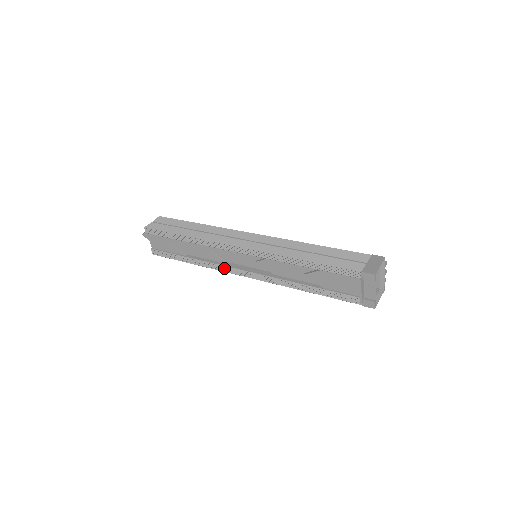
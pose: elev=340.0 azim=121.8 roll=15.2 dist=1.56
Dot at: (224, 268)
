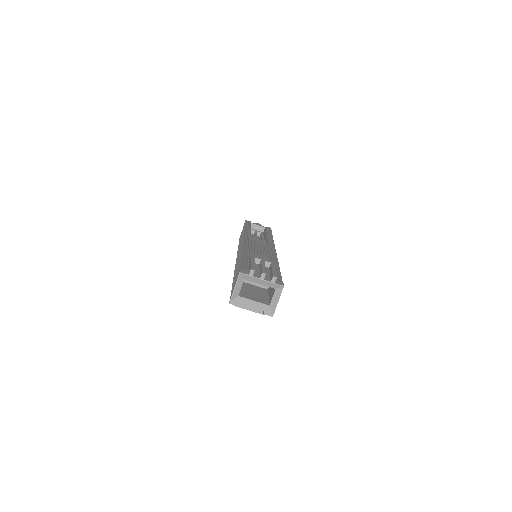
Dot at: occluded
